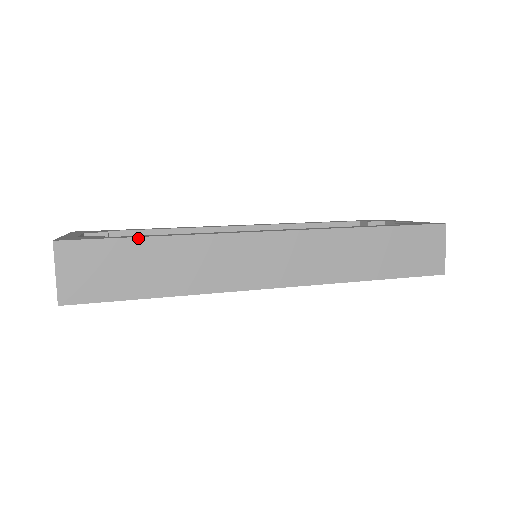
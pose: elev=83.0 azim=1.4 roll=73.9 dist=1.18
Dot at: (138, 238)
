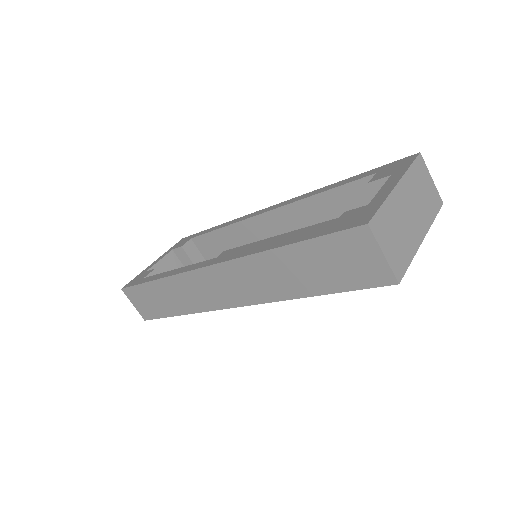
Dot at: (147, 283)
